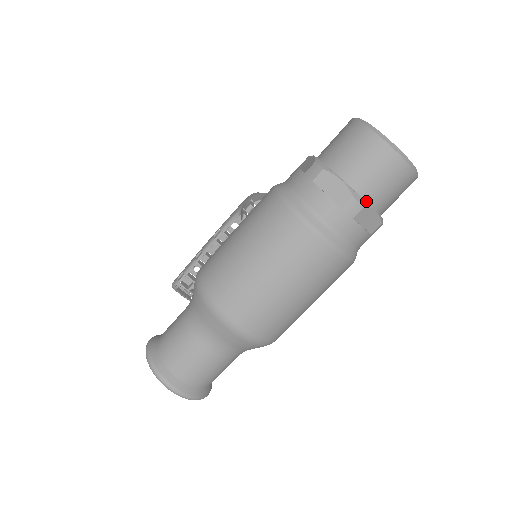
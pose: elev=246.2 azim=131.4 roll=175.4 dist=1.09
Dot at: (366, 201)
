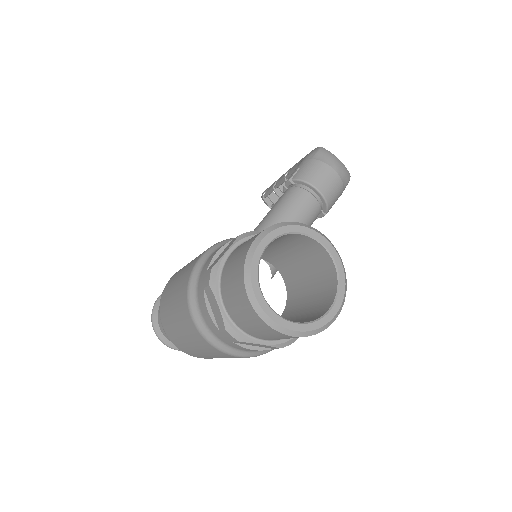
Dot at: (247, 334)
